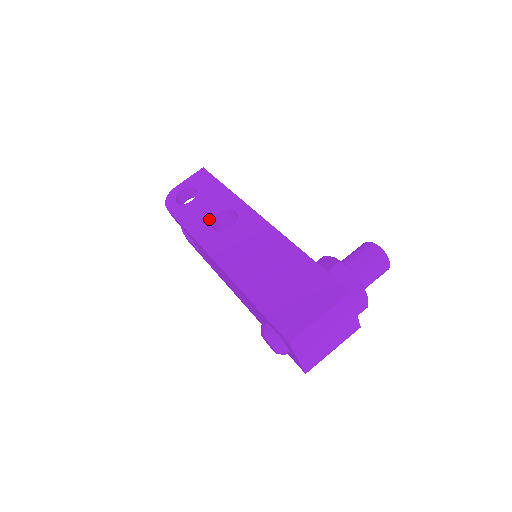
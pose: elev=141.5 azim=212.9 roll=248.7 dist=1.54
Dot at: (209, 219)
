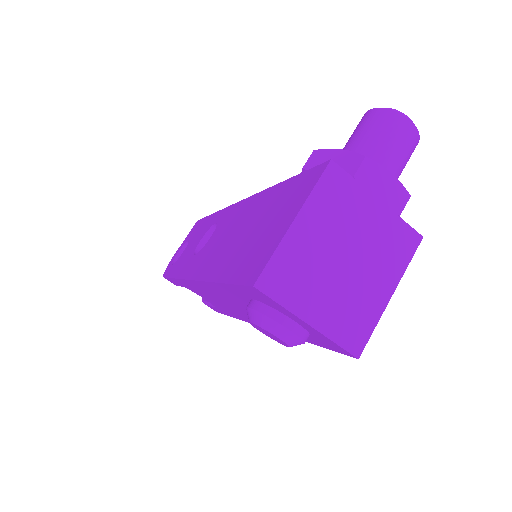
Dot at: (193, 251)
